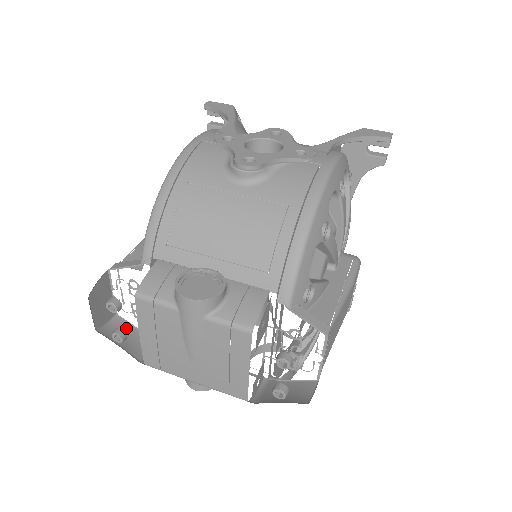
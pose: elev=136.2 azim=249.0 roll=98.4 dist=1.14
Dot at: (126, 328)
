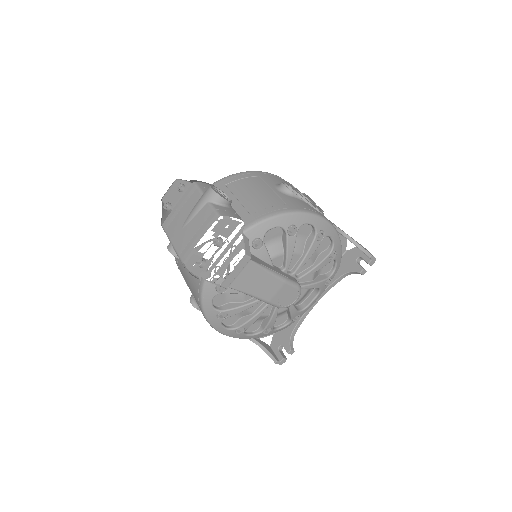
Dot at: occluded
